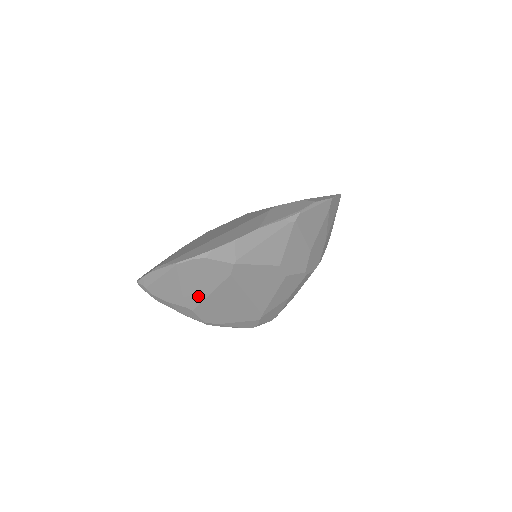
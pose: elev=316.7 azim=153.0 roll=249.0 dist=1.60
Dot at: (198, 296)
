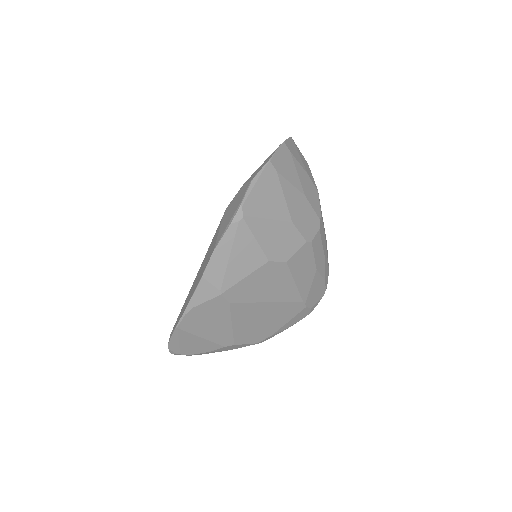
Dot at: (224, 333)
